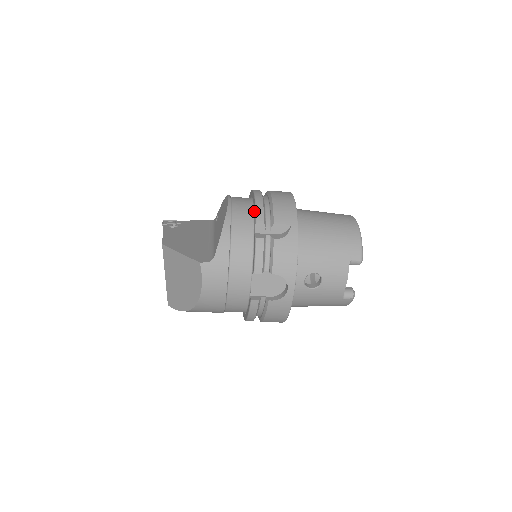
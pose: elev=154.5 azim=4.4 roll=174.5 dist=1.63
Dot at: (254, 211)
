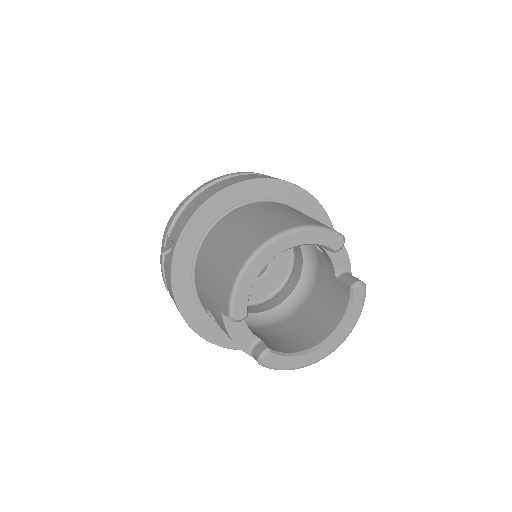
Dot at: occluded
